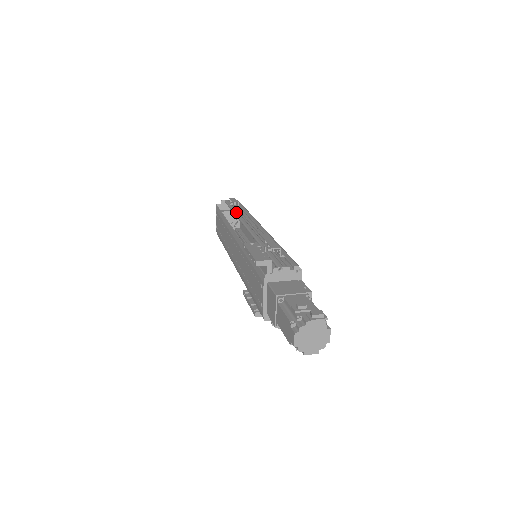
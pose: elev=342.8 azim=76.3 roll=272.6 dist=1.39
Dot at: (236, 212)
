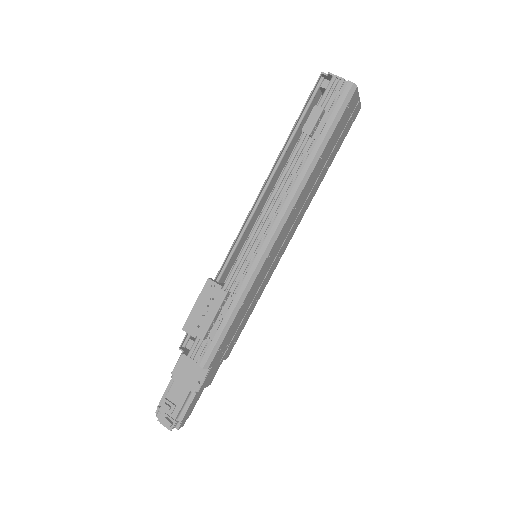
Dot at: (292, 157)
